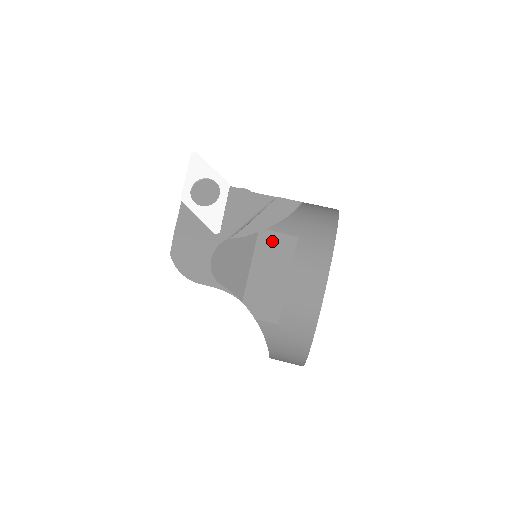
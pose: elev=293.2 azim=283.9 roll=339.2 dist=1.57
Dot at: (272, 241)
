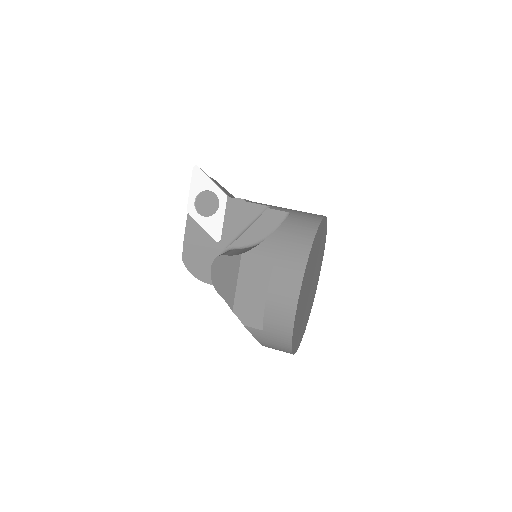
Dot at: (253, 262)
